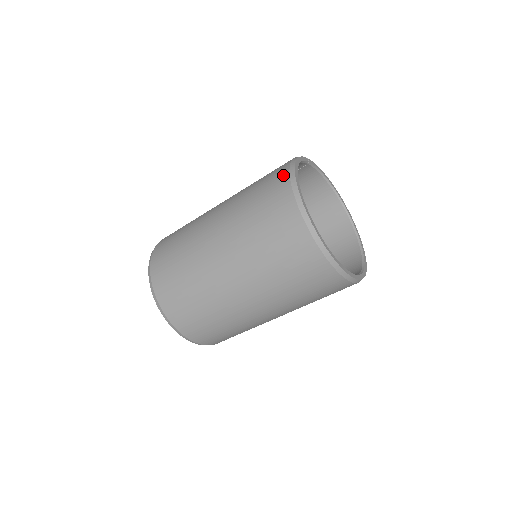
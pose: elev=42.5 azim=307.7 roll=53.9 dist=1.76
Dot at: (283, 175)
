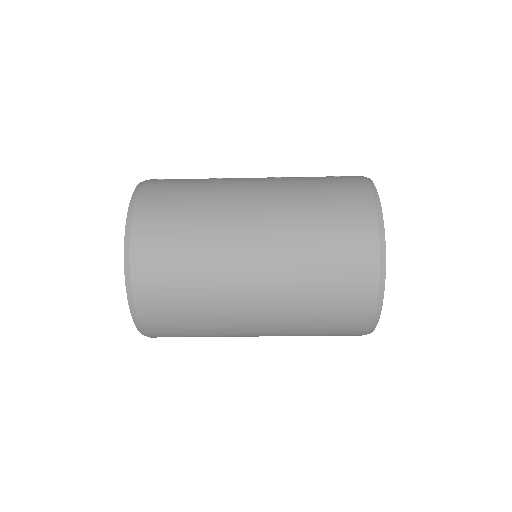
Dot at: (368, 216)
